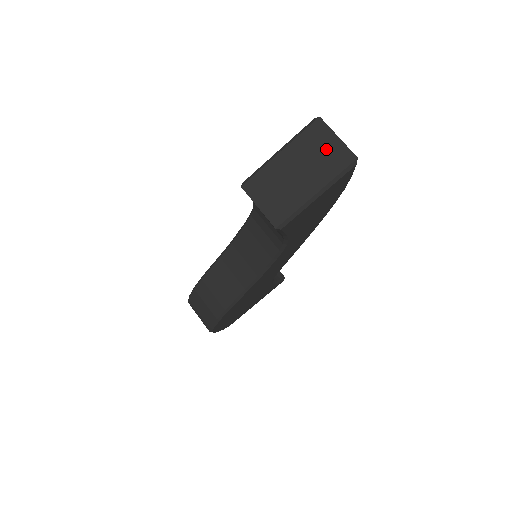
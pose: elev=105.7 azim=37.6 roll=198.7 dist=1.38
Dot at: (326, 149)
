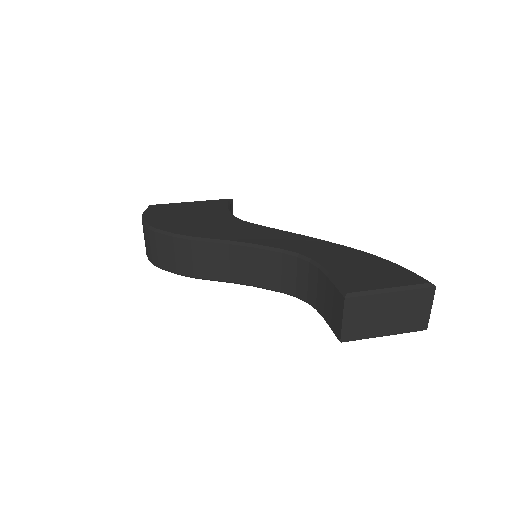
Dot at: (418, 311)
